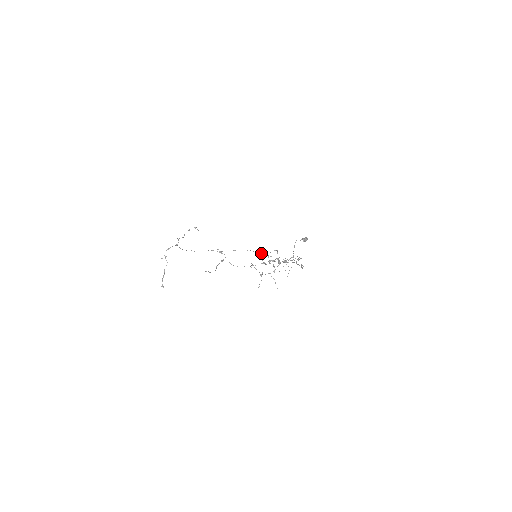
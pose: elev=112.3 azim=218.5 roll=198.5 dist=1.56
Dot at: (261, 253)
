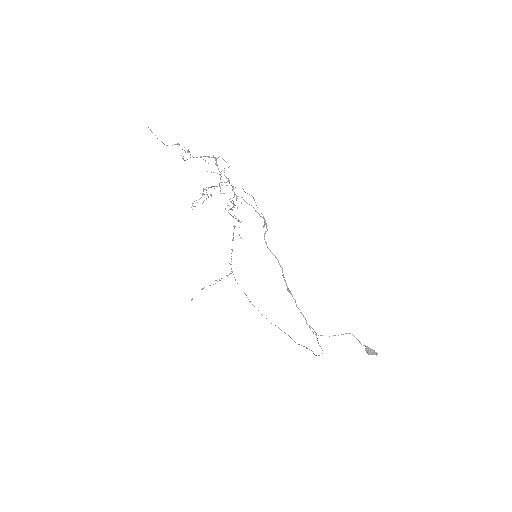
Dot at: occluded
